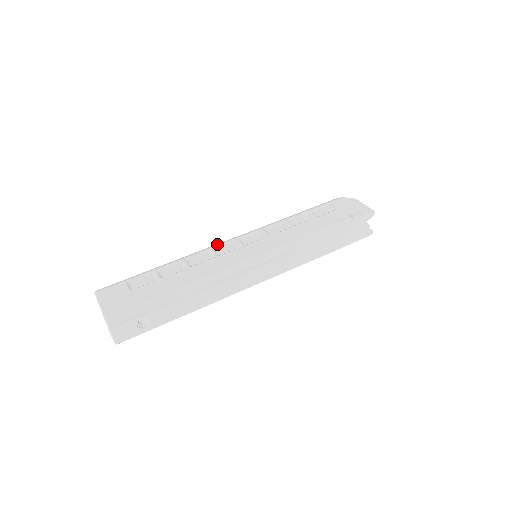
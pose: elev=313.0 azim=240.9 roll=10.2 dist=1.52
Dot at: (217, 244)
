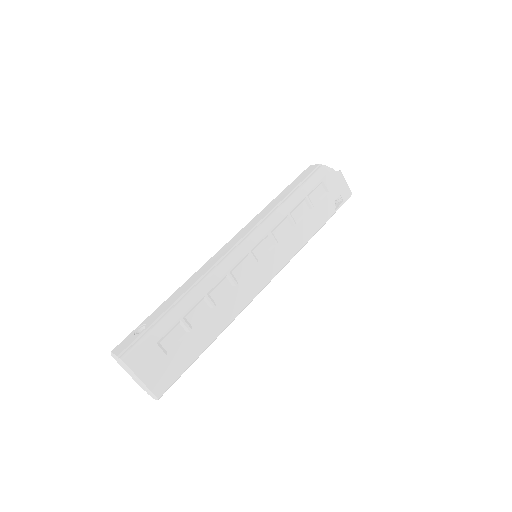
Dot at: (231, 261)
